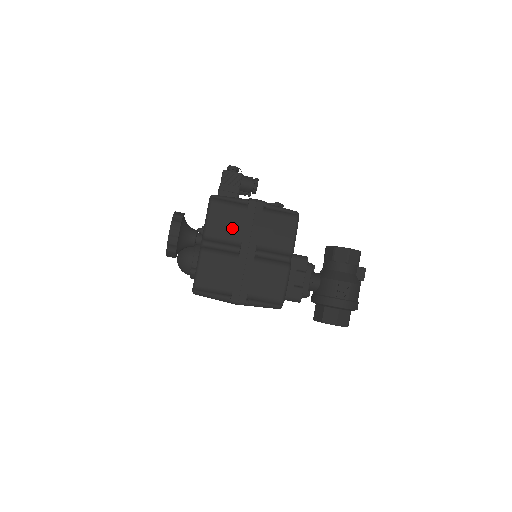
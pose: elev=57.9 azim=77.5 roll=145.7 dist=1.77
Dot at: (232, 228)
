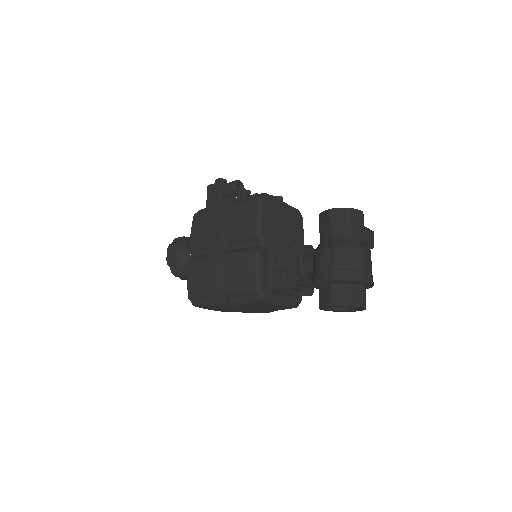
Dot at: (206, 231)
